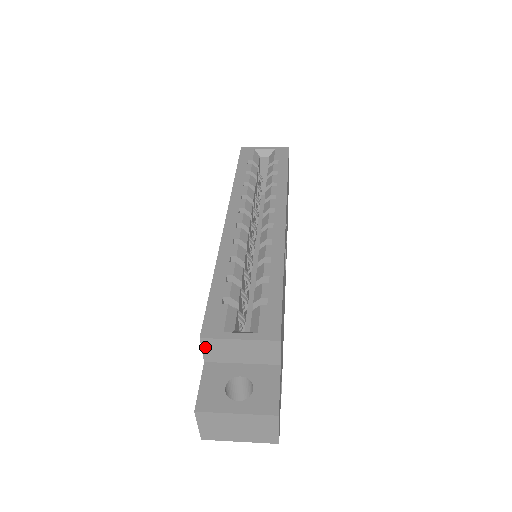
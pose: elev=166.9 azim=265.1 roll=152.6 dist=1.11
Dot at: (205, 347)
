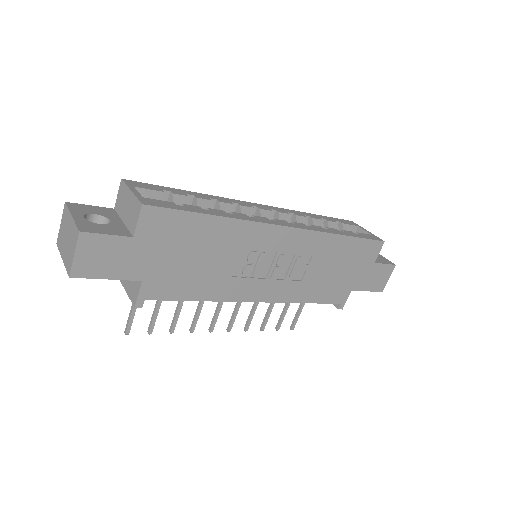
Dot at: (120, 191)
